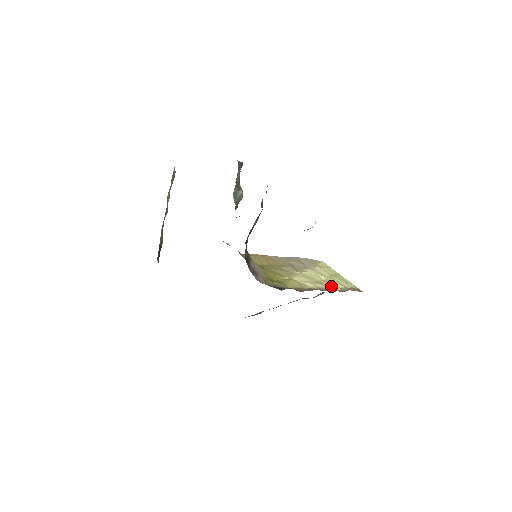
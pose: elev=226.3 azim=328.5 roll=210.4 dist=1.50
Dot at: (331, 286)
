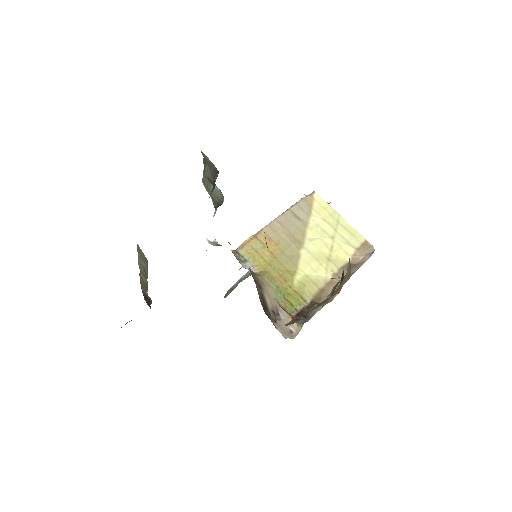
Dot at: (342, 257)
